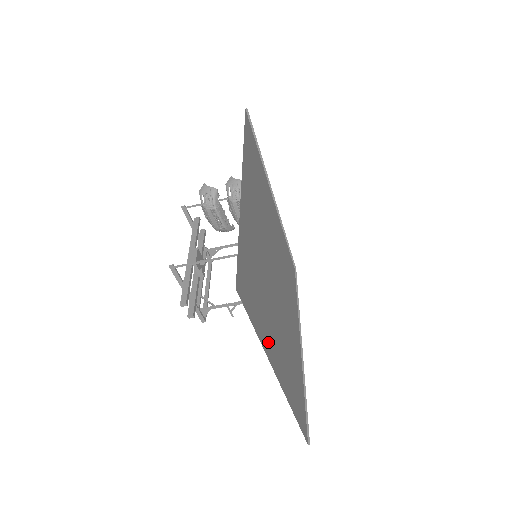
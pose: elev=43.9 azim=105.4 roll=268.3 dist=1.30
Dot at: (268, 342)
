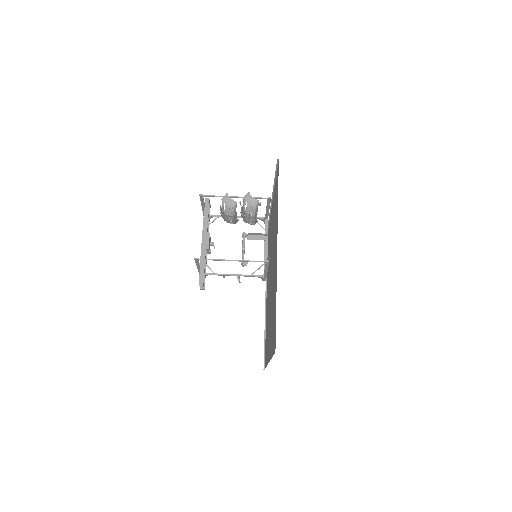
Dot at: occluded
